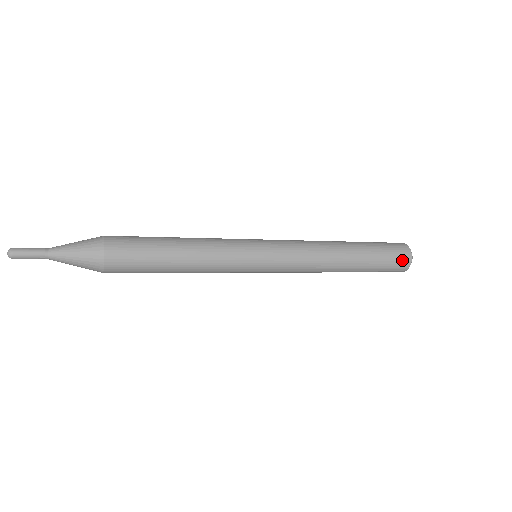
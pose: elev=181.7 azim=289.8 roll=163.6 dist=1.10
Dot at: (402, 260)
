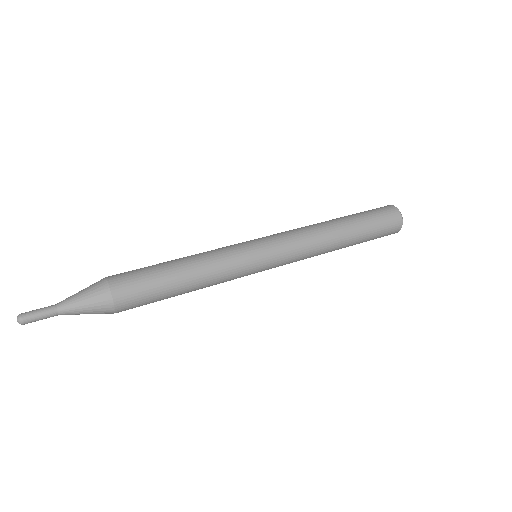
Dot at: (393, 221)
